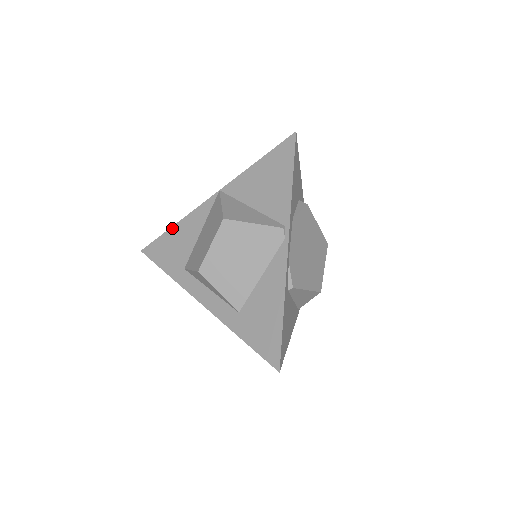
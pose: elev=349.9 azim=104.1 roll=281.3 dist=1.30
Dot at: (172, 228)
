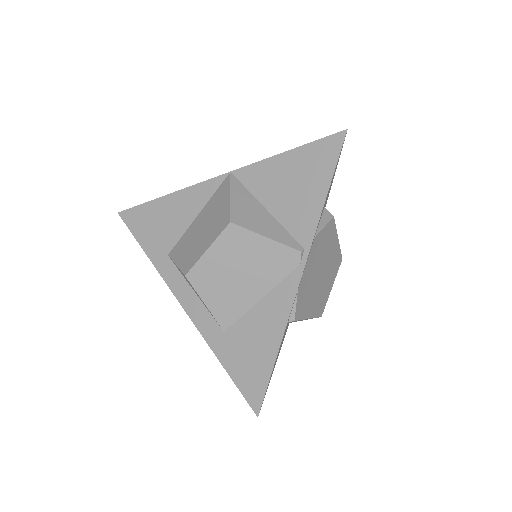
Dot at: (161, 198)
